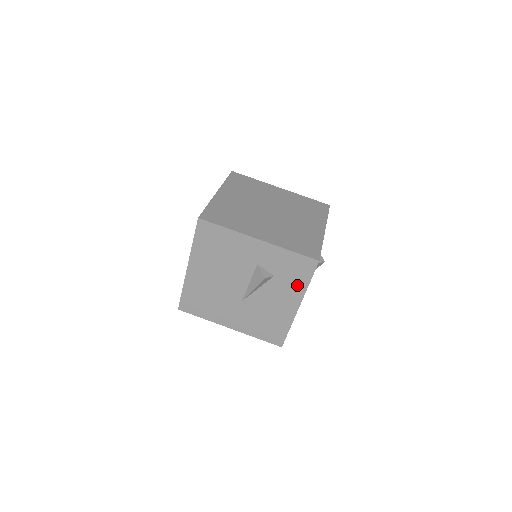
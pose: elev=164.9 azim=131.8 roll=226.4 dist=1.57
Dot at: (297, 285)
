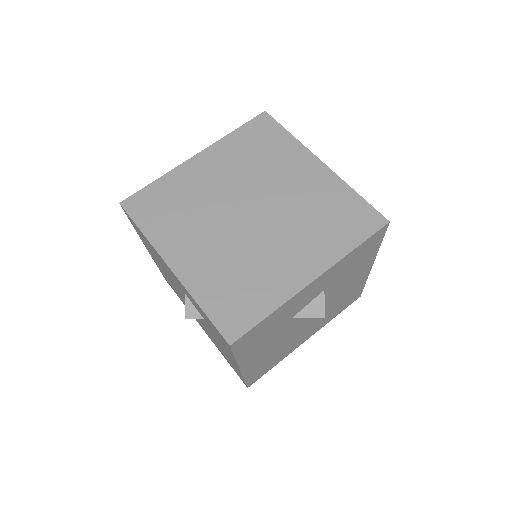
Dot at: (226, 348)
